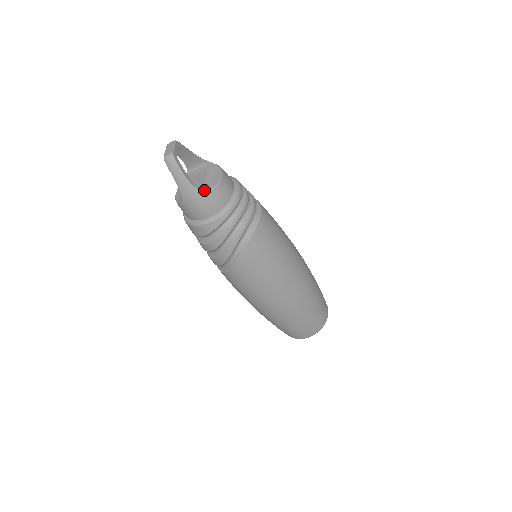
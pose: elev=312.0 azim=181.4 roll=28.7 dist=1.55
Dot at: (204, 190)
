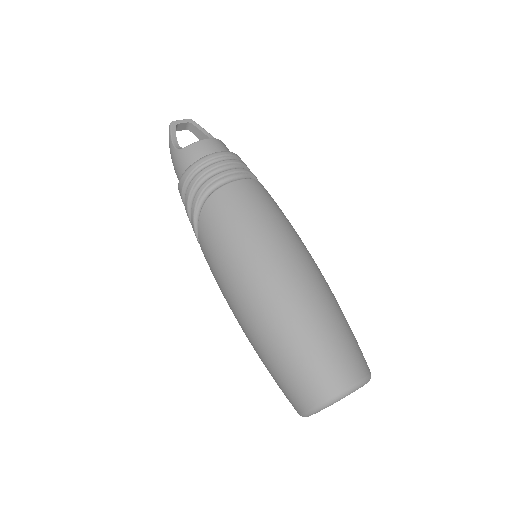
Dot at: (180, 148)
